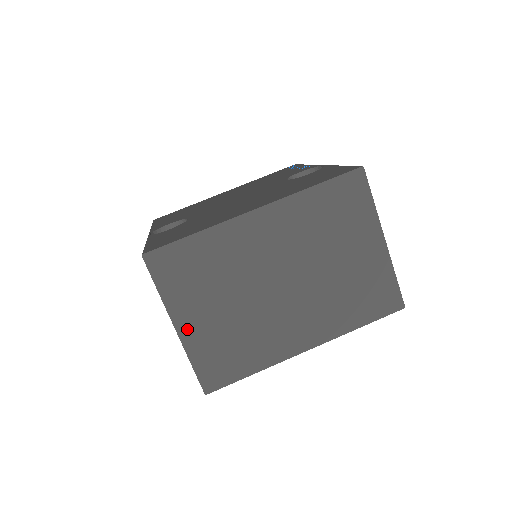
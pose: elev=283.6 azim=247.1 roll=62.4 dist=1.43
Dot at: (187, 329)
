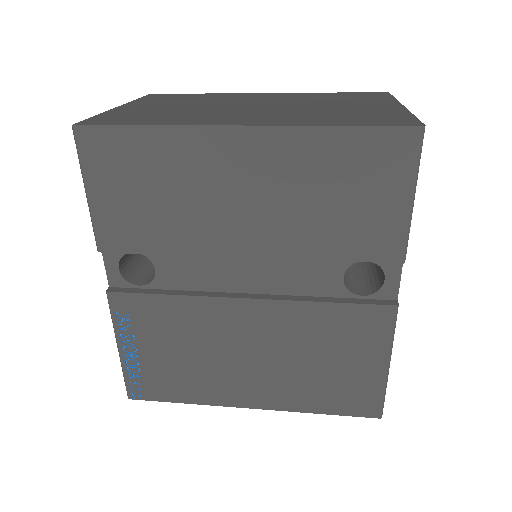
Dot at: (127, 108)
